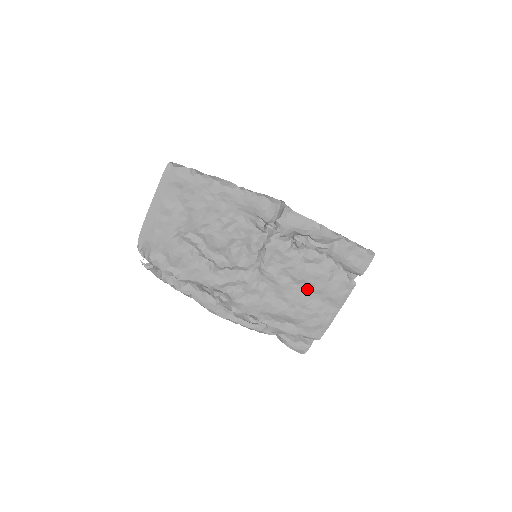
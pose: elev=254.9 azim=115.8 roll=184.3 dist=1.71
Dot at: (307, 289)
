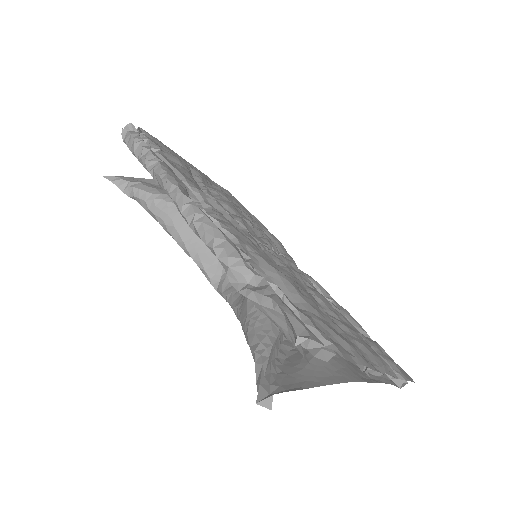
Dot at: occluded
